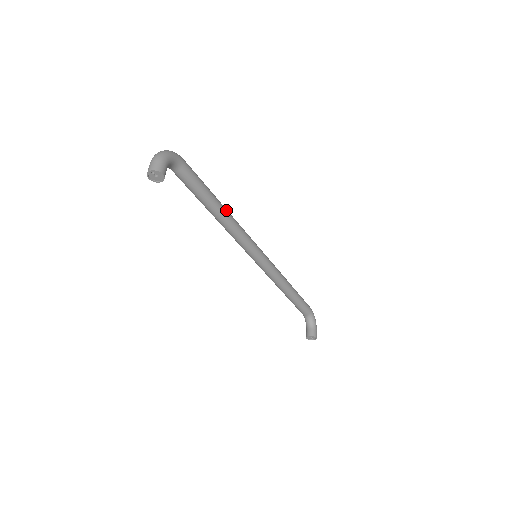
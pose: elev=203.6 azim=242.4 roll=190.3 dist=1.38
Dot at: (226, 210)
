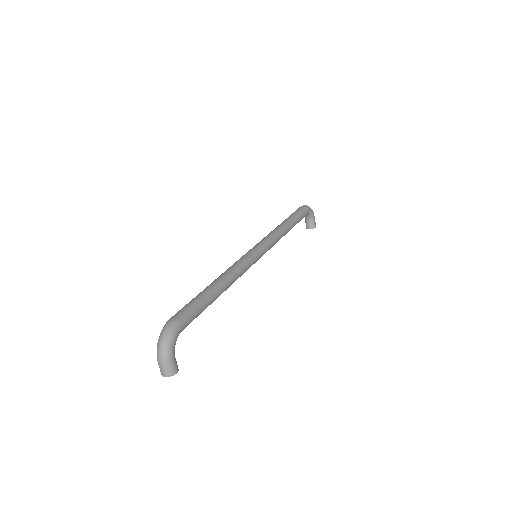
Dot at: (225, 285)
